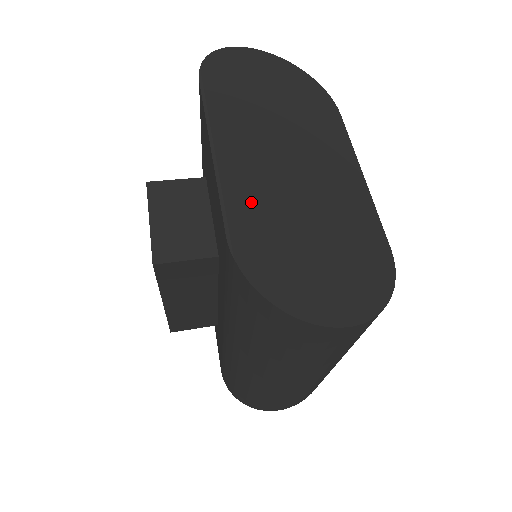
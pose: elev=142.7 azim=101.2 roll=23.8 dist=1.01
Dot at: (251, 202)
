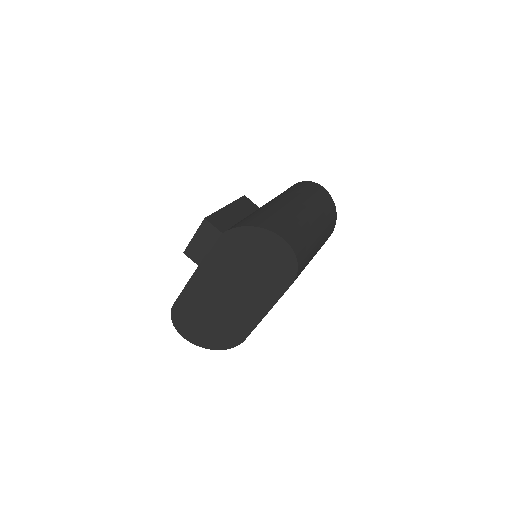
Dot at: (194, 299)
